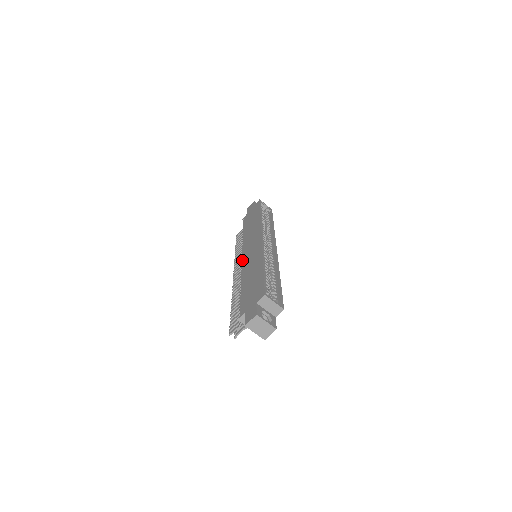
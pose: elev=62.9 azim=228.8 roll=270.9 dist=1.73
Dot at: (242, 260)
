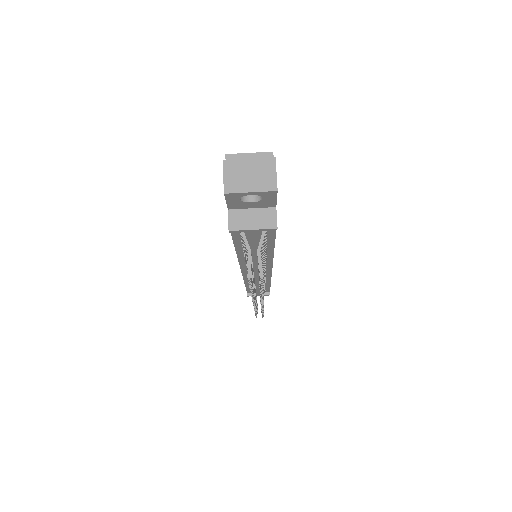
Dot at: occluded
